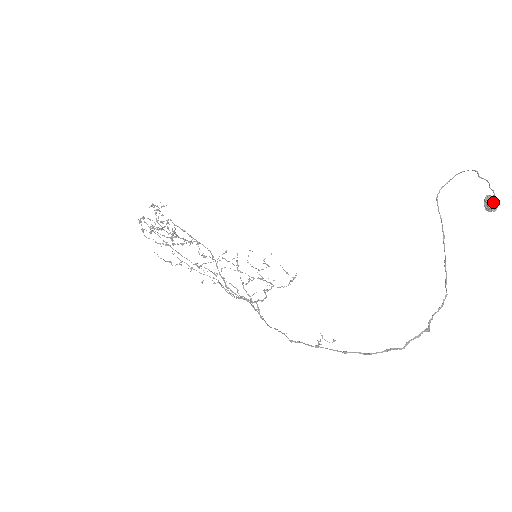
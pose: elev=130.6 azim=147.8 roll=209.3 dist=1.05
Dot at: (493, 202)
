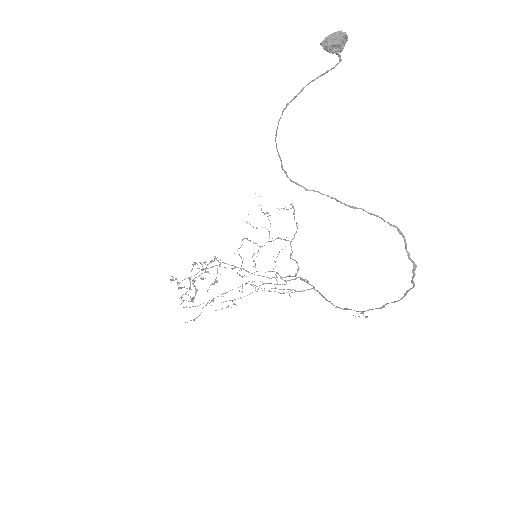
Dot at: (335, 45)
